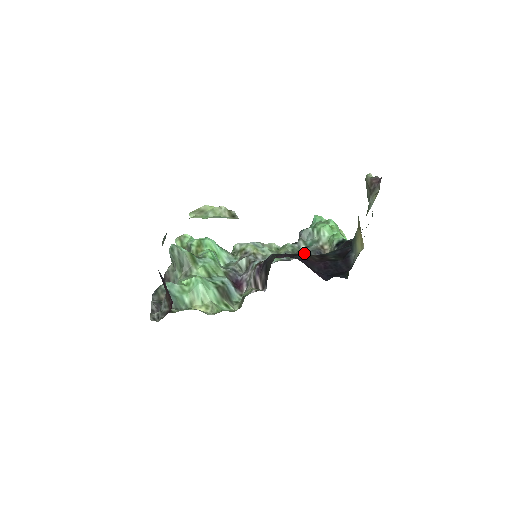
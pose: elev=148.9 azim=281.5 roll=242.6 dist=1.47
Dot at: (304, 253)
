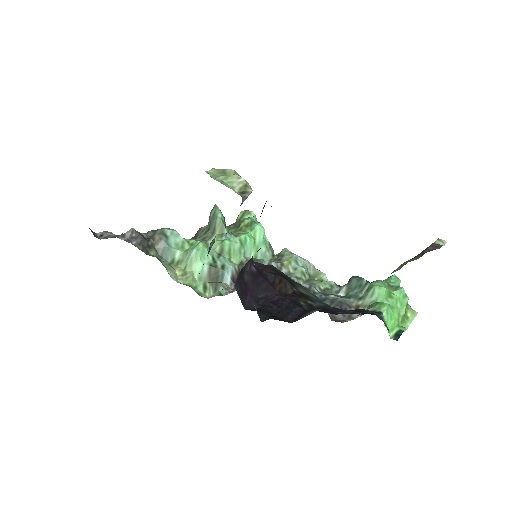
Dot at: occluded
